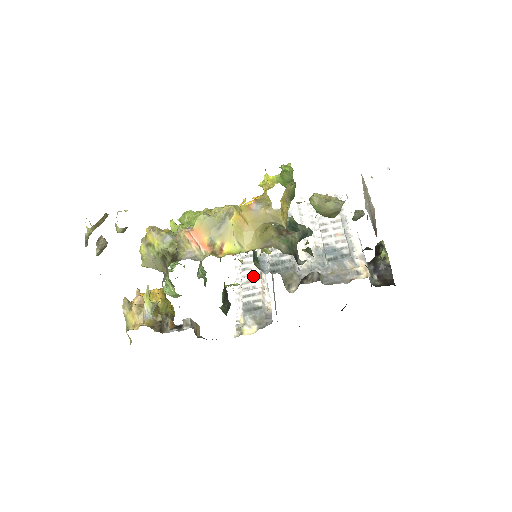
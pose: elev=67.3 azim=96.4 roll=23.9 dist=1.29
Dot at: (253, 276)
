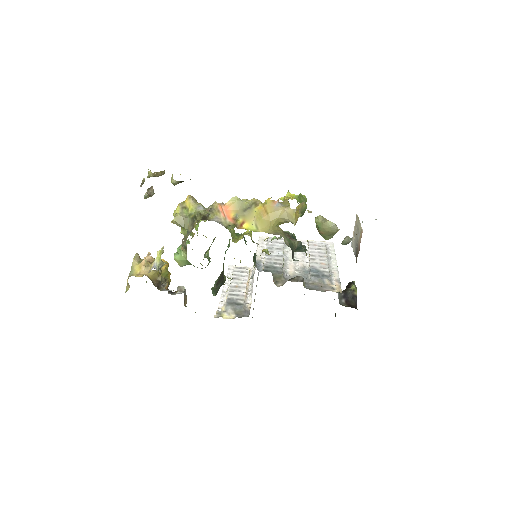
Dot at: (241, 284)
